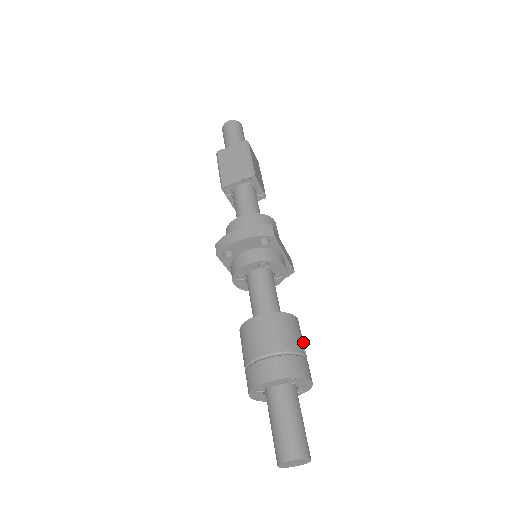
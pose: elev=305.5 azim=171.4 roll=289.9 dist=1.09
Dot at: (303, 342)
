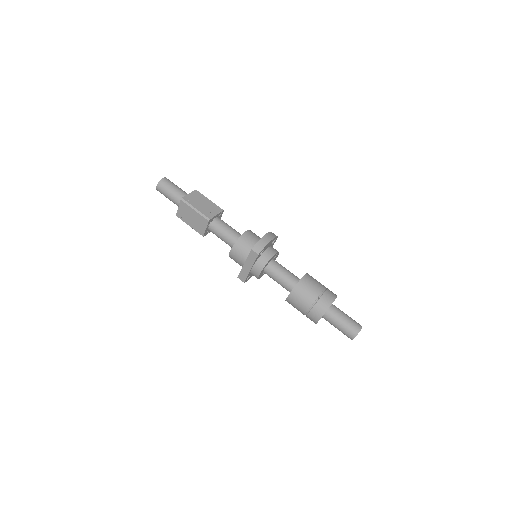
Dot at: occluded
